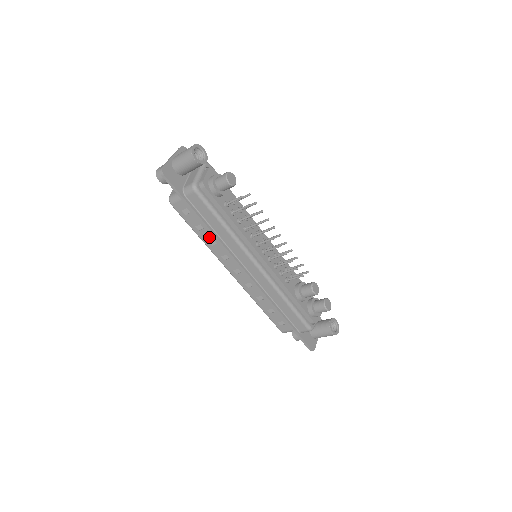
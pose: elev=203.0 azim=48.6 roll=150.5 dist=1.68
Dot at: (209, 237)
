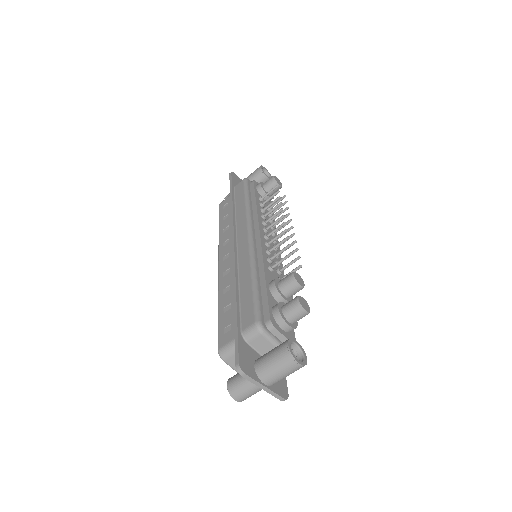
Dot at: (227, 224)
